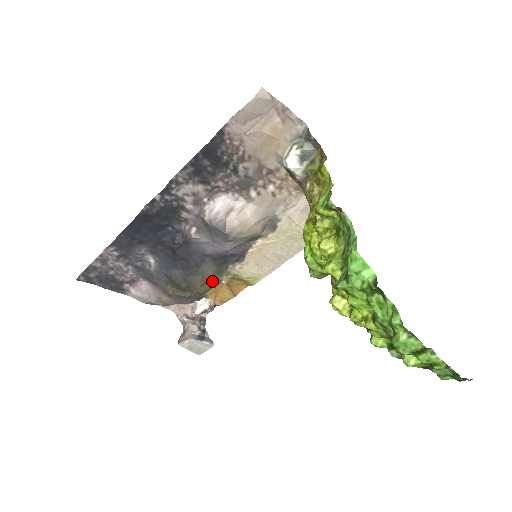
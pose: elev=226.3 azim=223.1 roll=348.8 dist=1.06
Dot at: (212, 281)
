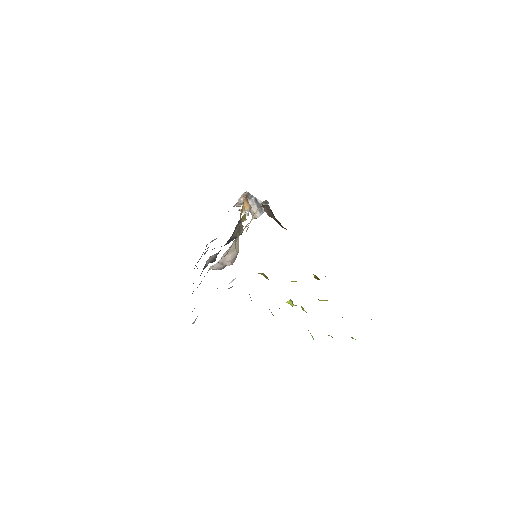
Dot at: (240, 227)
